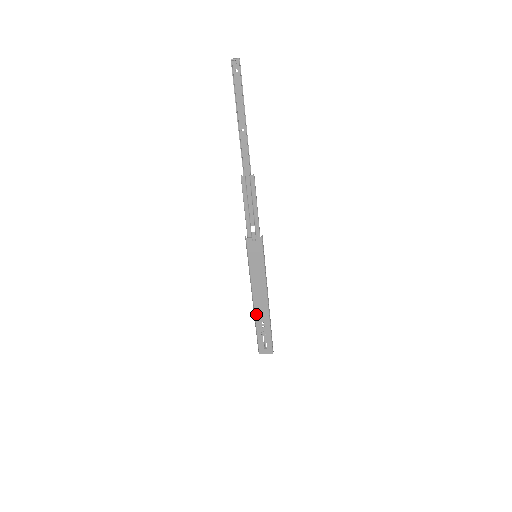
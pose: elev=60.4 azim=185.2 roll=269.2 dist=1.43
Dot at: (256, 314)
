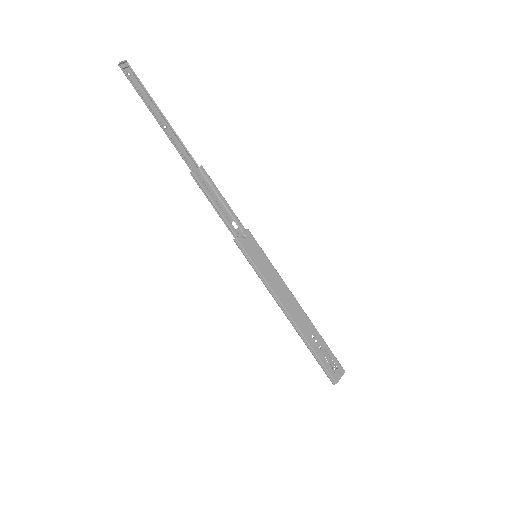
Dot at: (300, 329)
